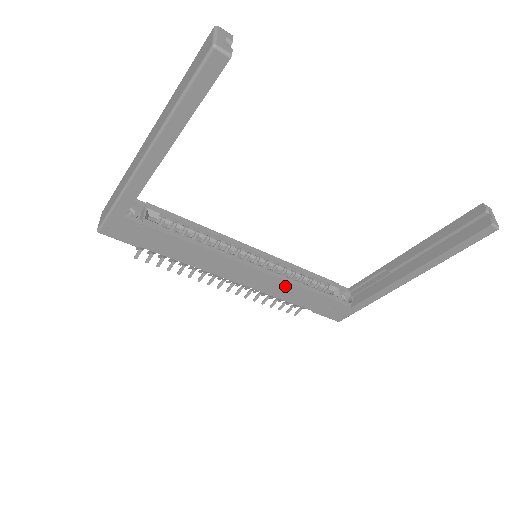
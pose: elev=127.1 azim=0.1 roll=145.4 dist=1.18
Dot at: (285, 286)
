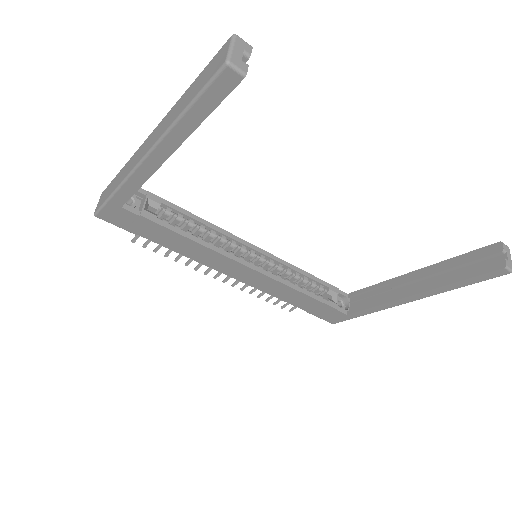
Dot at: (282, 288)
